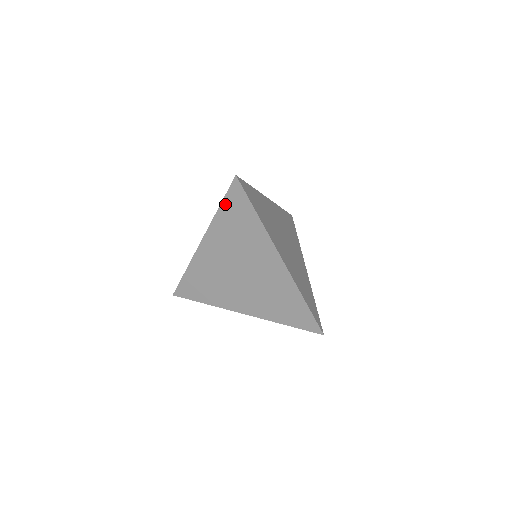
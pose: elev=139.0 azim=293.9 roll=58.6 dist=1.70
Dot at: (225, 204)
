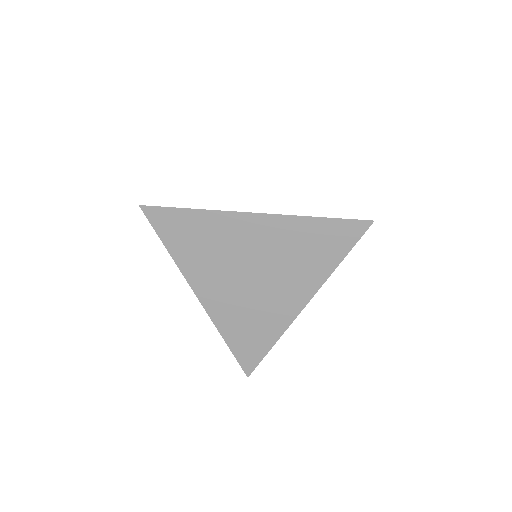
Dot at: (165, 239)
